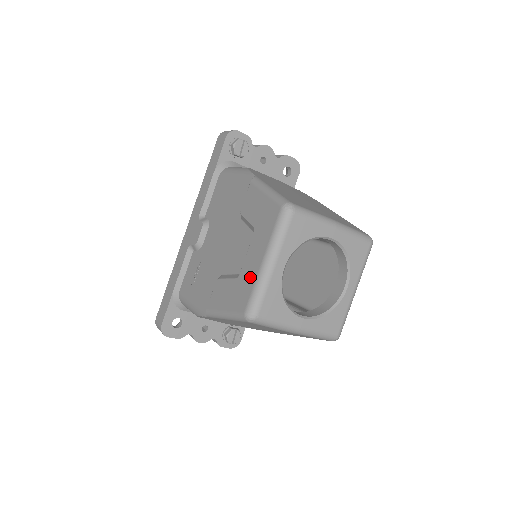
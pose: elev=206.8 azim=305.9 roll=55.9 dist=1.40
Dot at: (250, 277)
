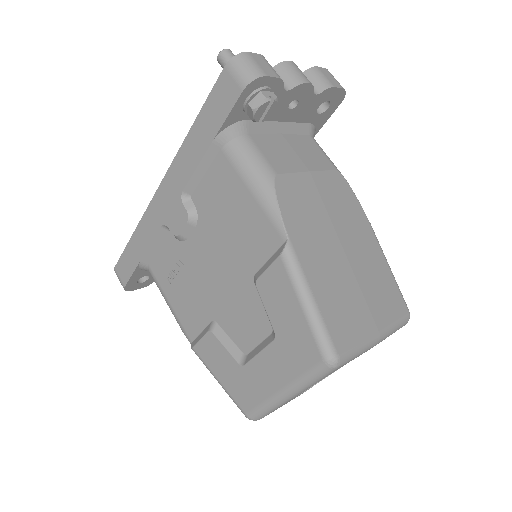
Dot at: (259, 388)
